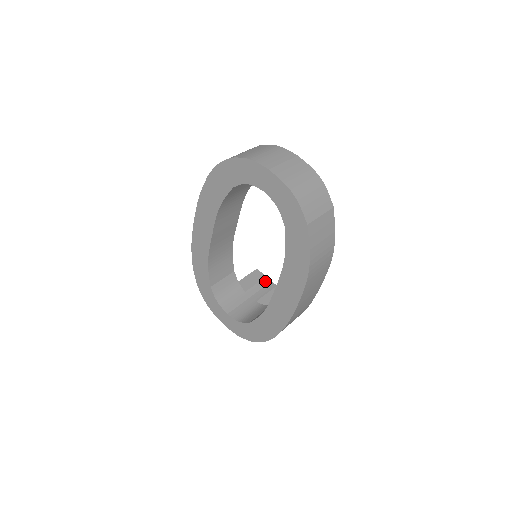
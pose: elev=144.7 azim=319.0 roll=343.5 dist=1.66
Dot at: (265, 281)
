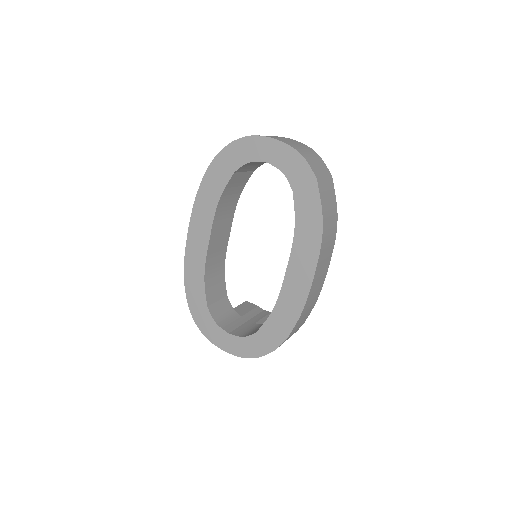
Dot at: (258, 309)
